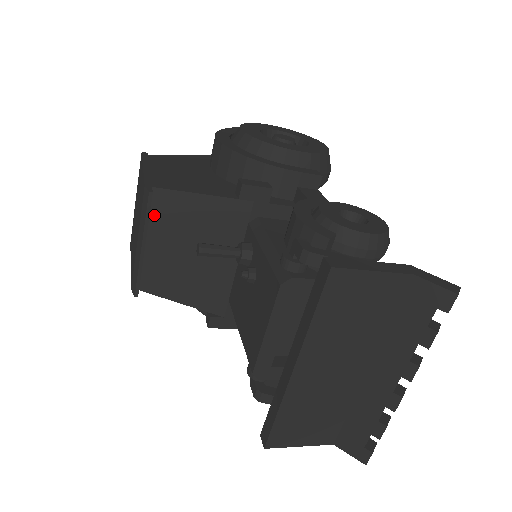
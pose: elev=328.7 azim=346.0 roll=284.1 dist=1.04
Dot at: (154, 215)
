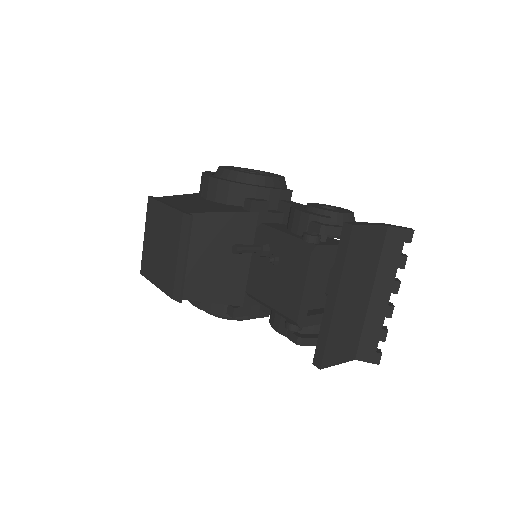
Dot at: occluded
